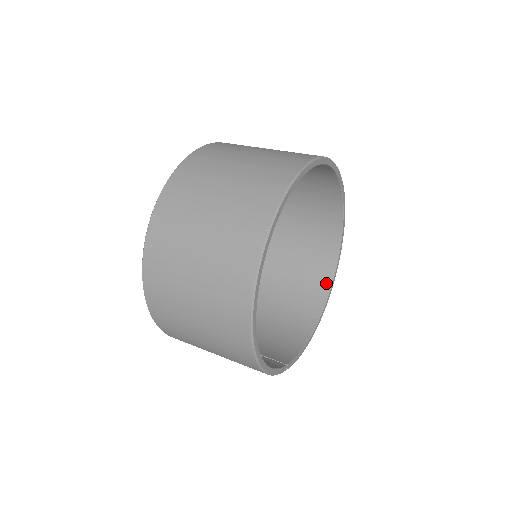
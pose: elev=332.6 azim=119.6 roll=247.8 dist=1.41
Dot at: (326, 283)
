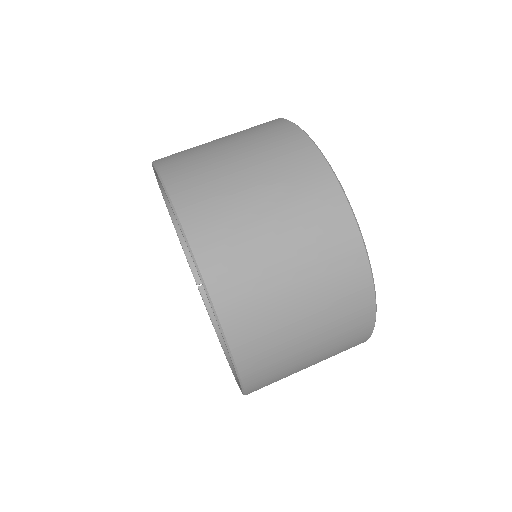
Dot at: occluded
